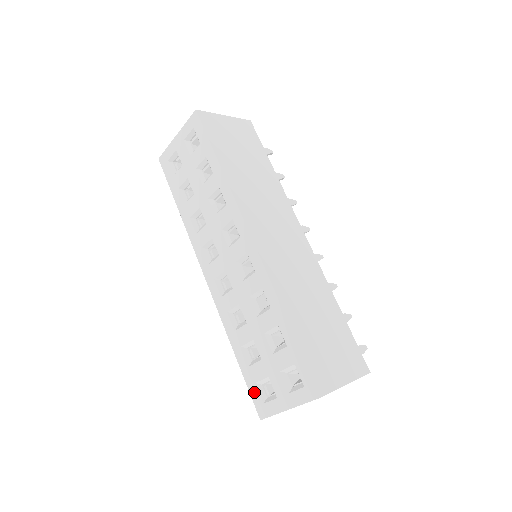
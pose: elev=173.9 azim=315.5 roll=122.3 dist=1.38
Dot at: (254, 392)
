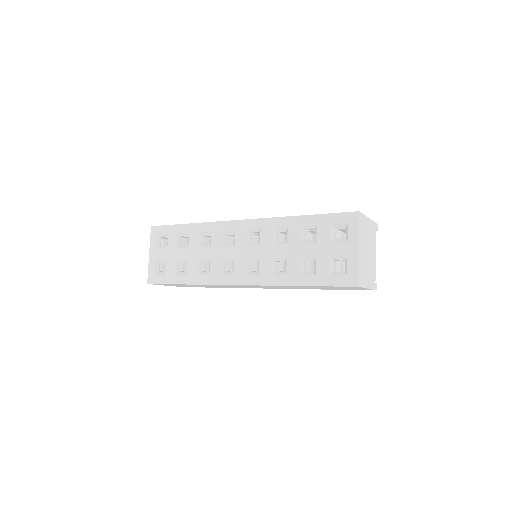
Dot at: (335, 280)
